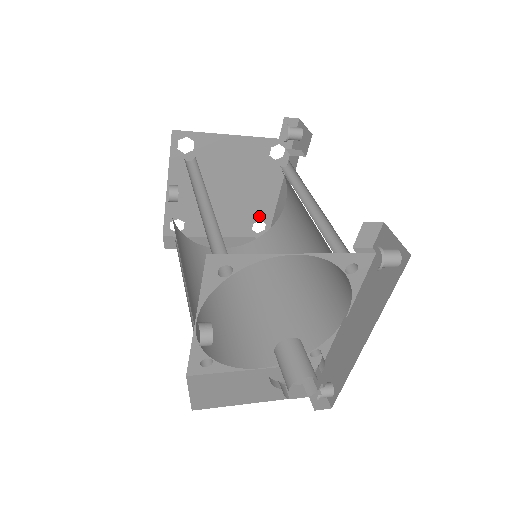
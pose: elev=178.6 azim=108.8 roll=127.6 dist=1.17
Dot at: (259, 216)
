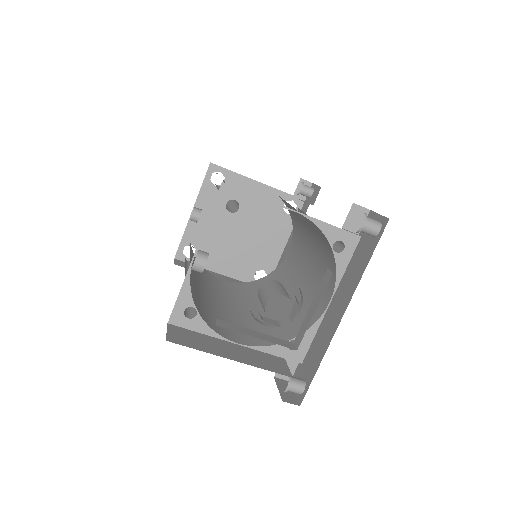
Dot at: (263, 265)
